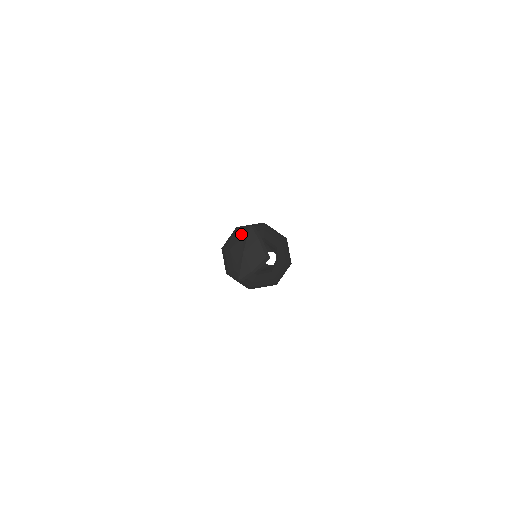
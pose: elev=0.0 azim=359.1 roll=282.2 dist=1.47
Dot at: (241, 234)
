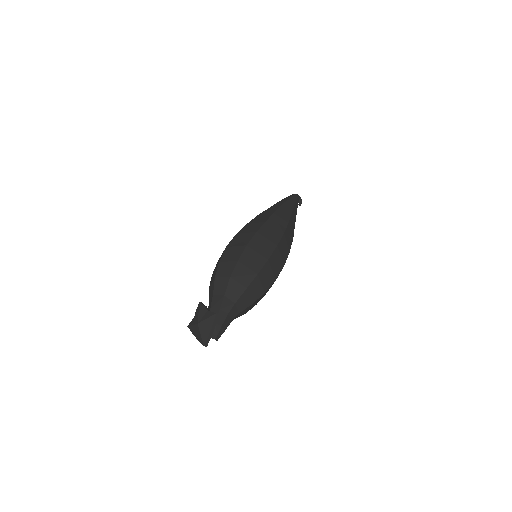
Dot at: (229, 277)
